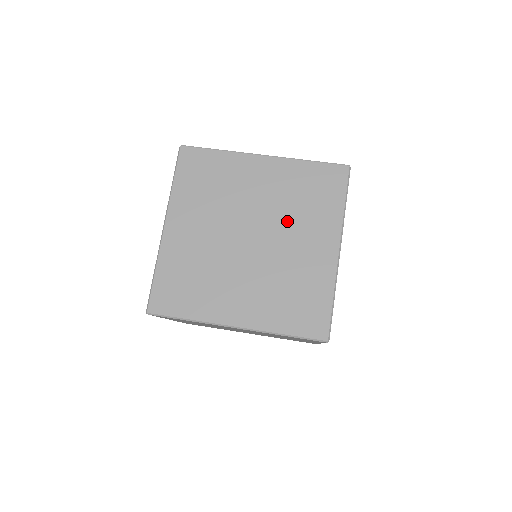
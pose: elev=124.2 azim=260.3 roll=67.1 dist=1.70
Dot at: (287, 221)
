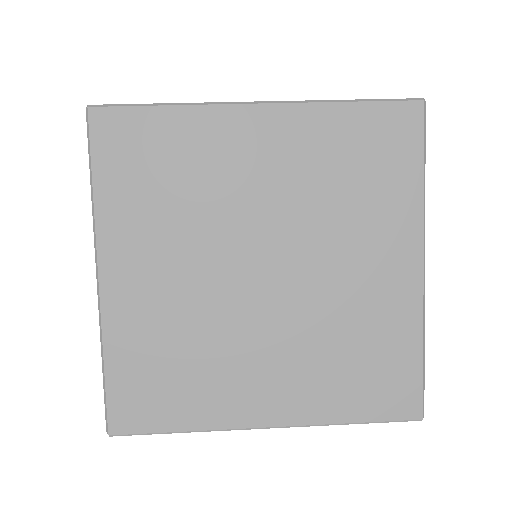
Dot at: occluded
